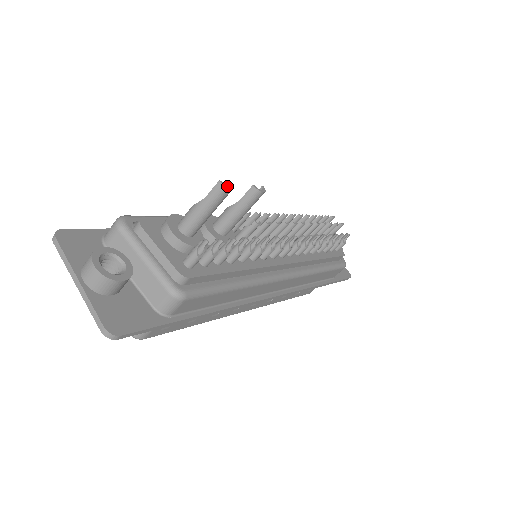
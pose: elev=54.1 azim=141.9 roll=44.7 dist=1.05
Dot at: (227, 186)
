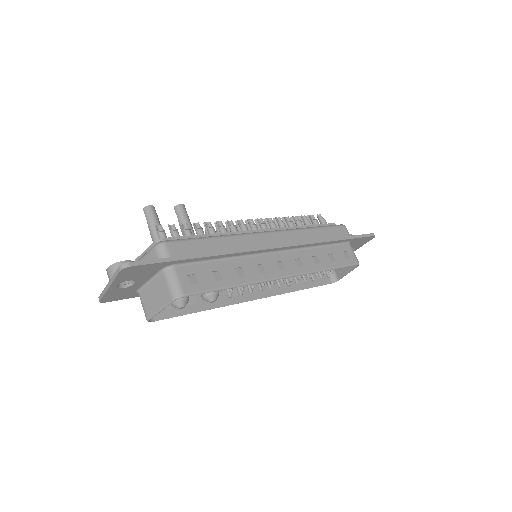
Dot at: (148, 206)
